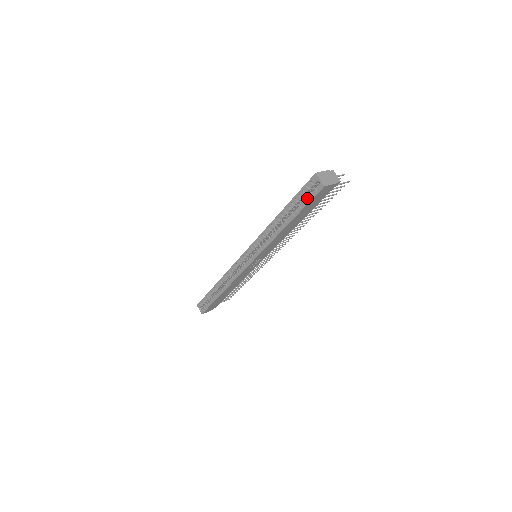
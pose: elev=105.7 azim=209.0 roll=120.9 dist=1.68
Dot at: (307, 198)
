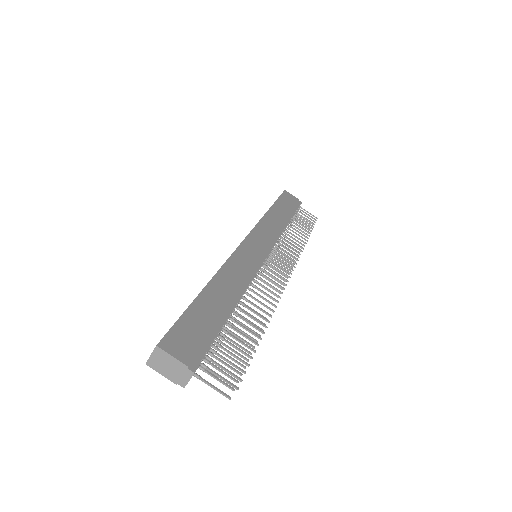
Dot at: occluded
